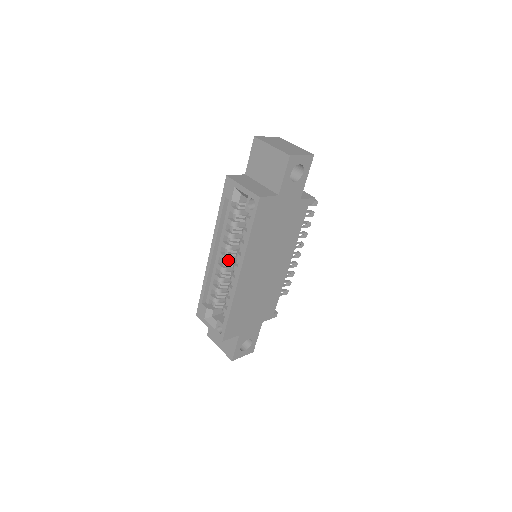
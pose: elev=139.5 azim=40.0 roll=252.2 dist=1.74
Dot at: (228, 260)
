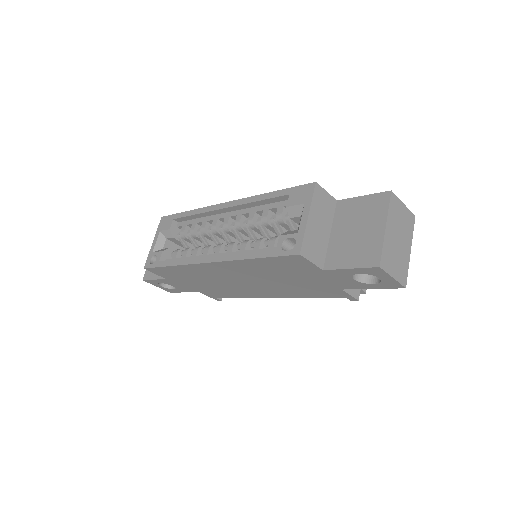
Dot at: (226, 231)
